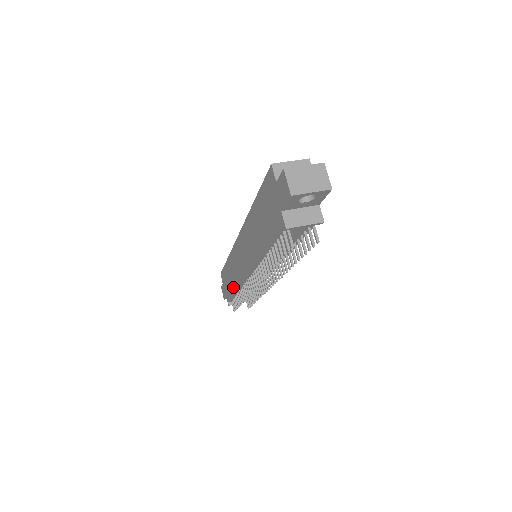
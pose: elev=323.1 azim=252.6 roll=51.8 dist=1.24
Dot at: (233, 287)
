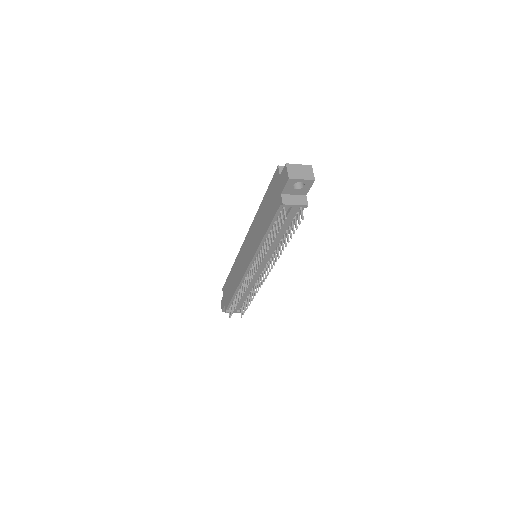
Dot at: (233, 290)
